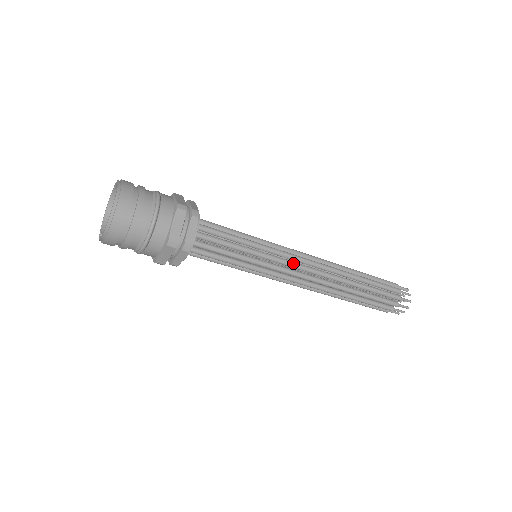
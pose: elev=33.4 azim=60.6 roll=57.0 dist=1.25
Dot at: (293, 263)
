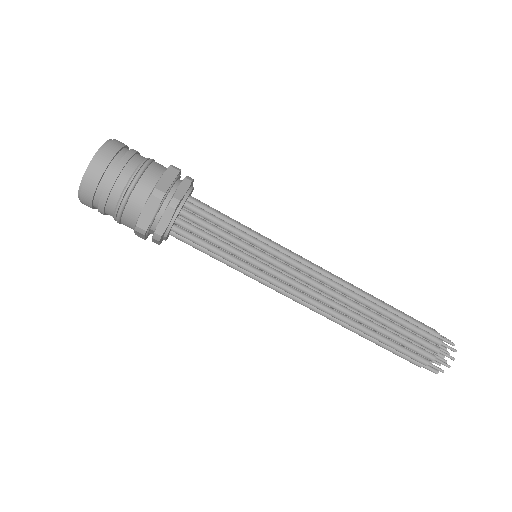
Dot at: (300, 263)
